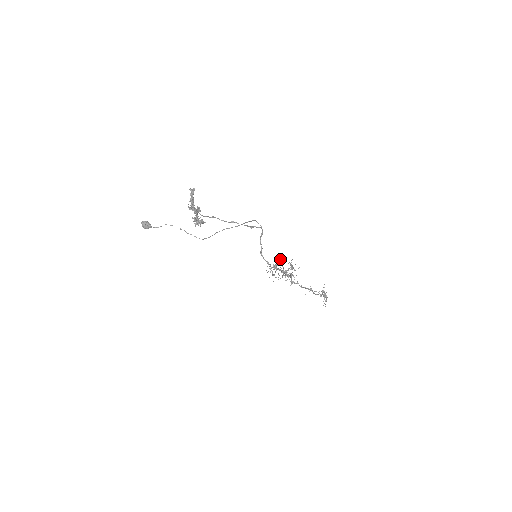
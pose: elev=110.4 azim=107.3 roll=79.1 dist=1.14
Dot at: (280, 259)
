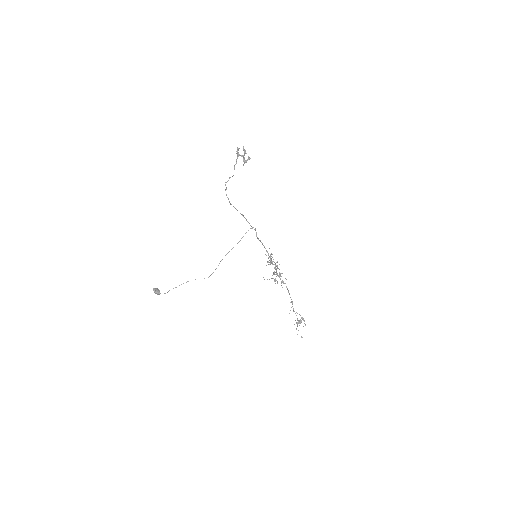
Dot at: (271, 254)
